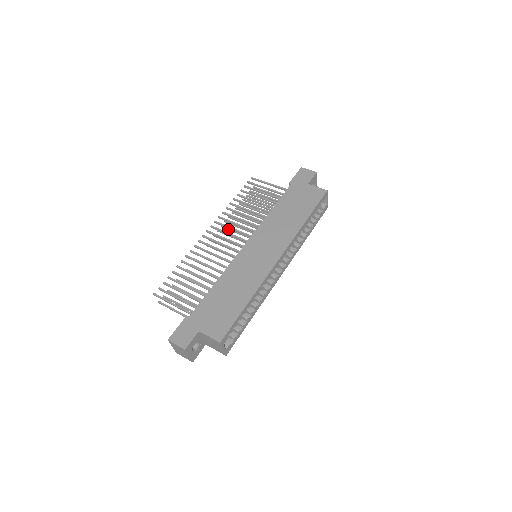
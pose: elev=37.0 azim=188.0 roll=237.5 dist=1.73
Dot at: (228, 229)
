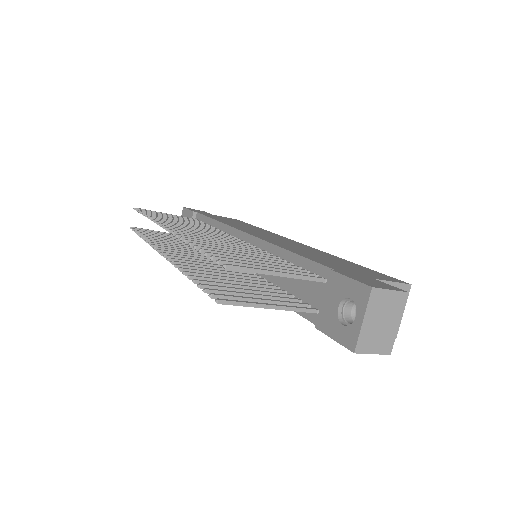
Dot at: (168, 248)
